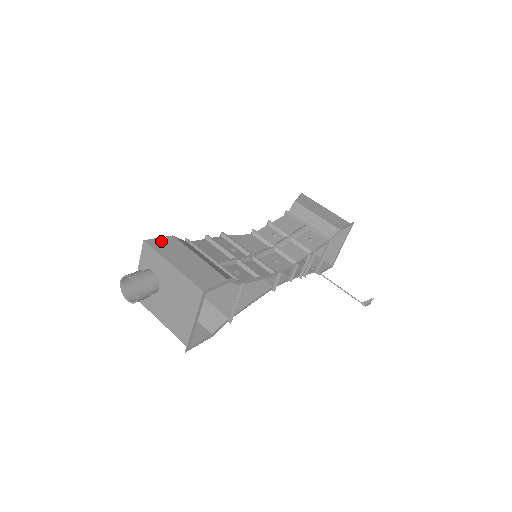
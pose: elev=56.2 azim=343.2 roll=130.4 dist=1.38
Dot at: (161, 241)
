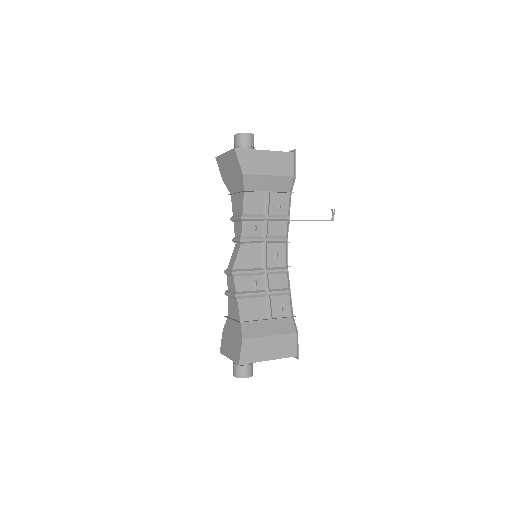
Dot at: (245, 353)
